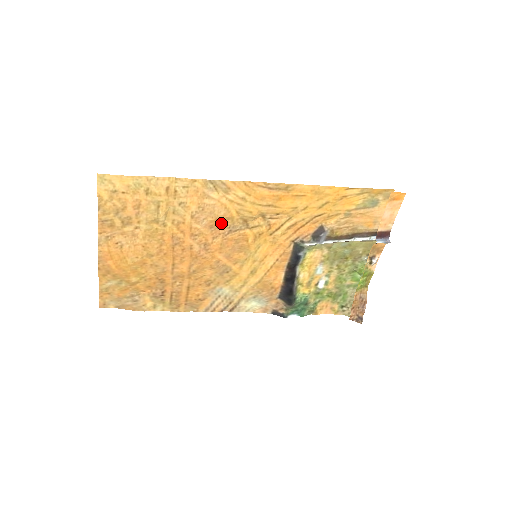
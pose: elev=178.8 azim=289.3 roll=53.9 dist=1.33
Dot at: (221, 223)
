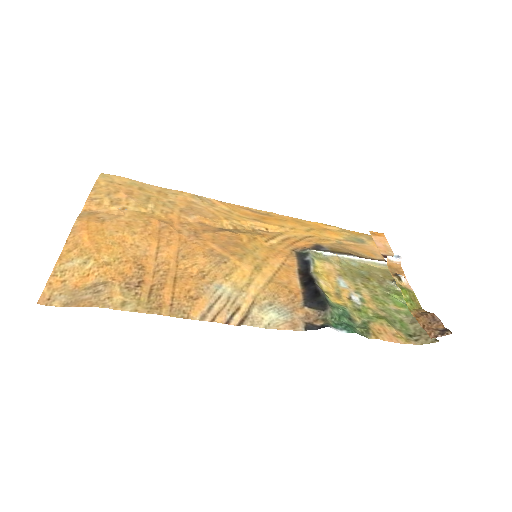
Dot at: (210, 224)
